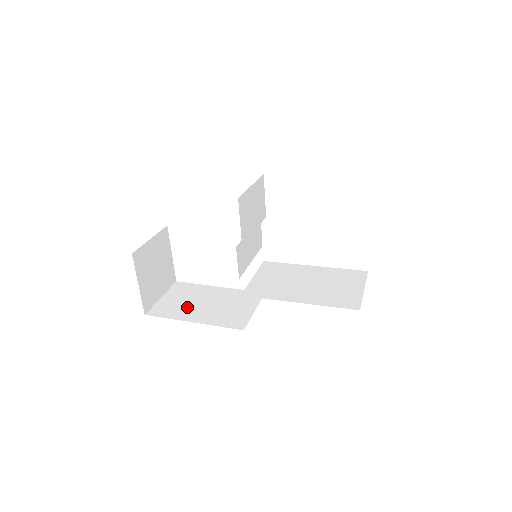
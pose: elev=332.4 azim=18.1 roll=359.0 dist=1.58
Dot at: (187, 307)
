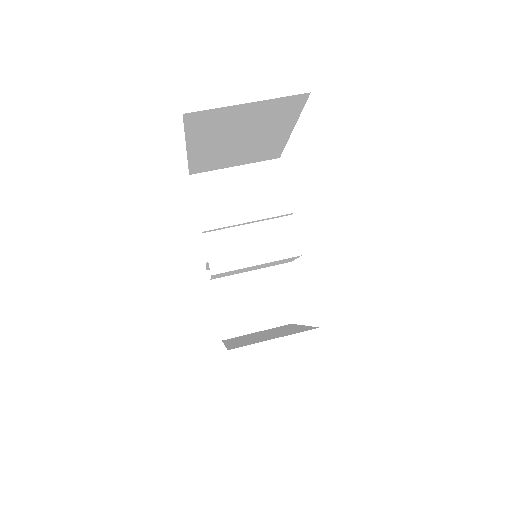
Dot at: occluded
